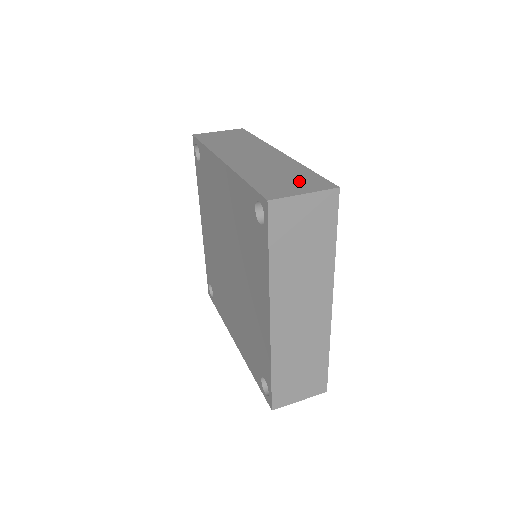
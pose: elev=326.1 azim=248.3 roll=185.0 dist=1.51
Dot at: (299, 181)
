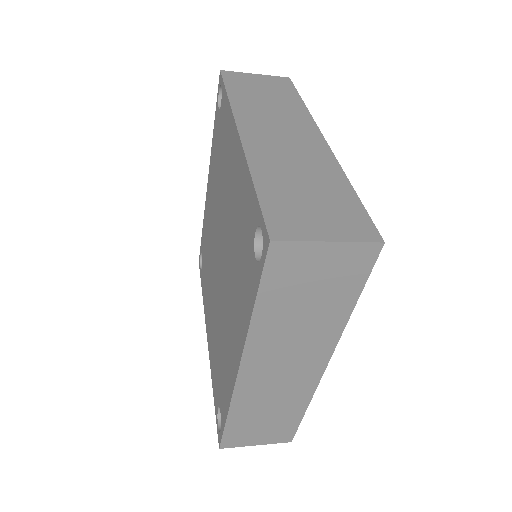
Dot at: occluded
